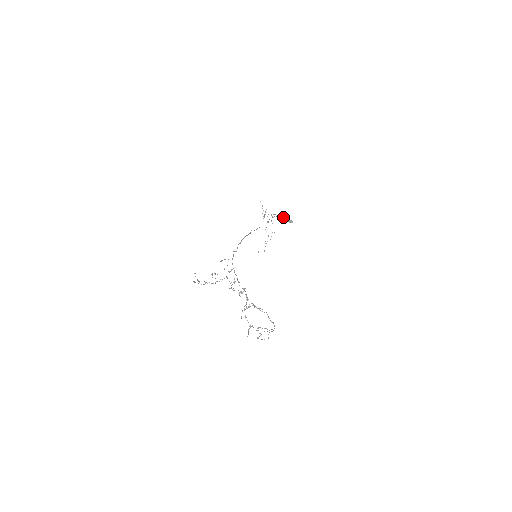
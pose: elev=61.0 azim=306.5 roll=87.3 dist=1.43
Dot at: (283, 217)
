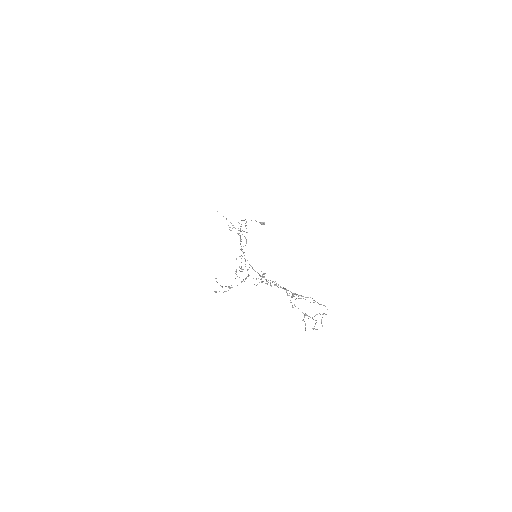
Dot at: occluded
